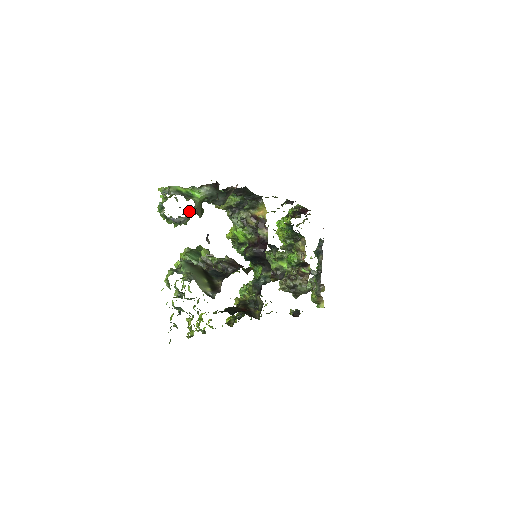
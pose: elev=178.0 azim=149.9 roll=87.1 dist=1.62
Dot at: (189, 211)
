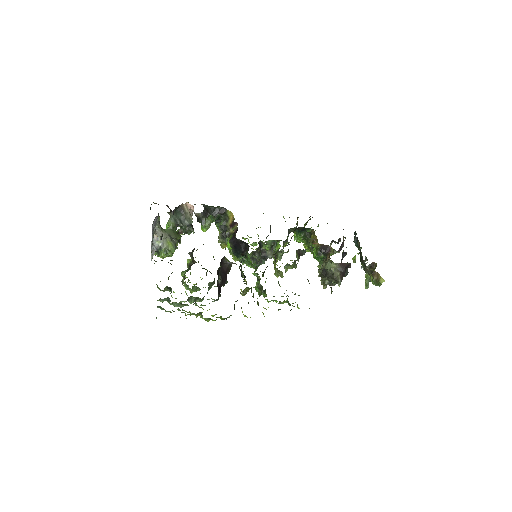
Dot at: (157, 233)
